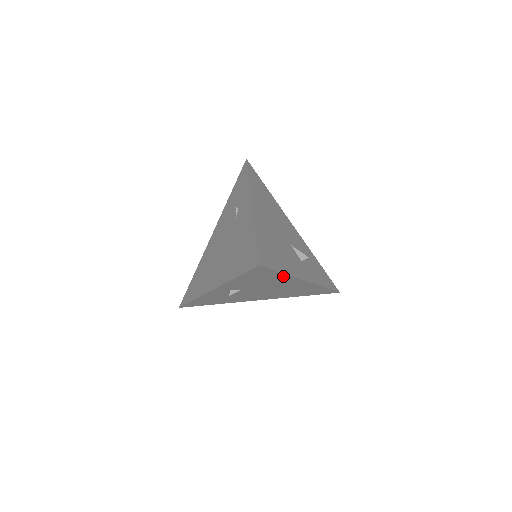
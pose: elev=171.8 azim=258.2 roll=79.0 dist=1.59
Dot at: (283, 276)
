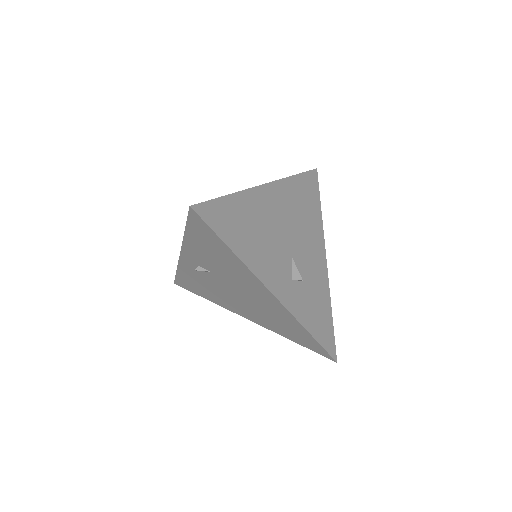
Dot at: (235, 258)
